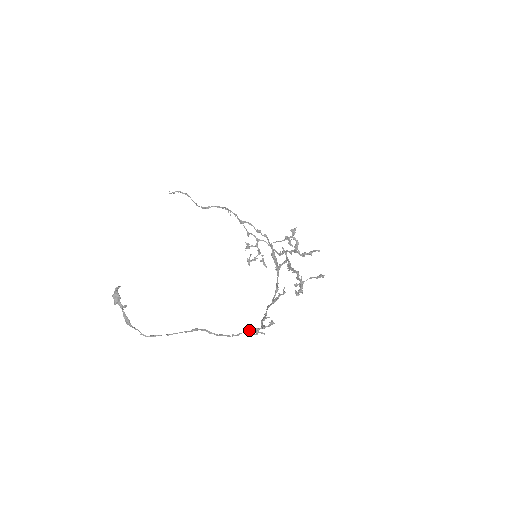
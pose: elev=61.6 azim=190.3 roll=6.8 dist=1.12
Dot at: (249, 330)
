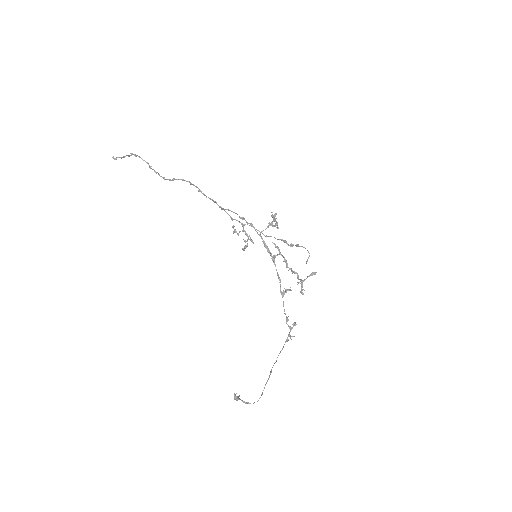
Dot at: (286, 340)
